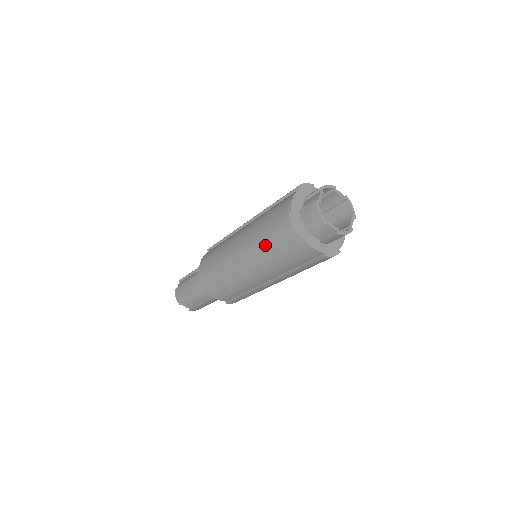
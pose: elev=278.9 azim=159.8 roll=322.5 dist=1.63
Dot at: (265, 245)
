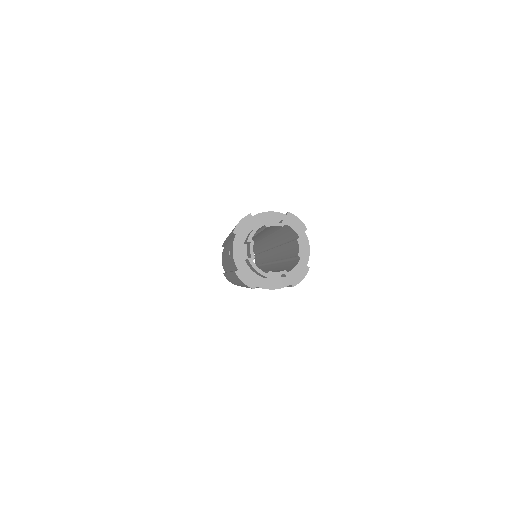
Dot at: occluded
